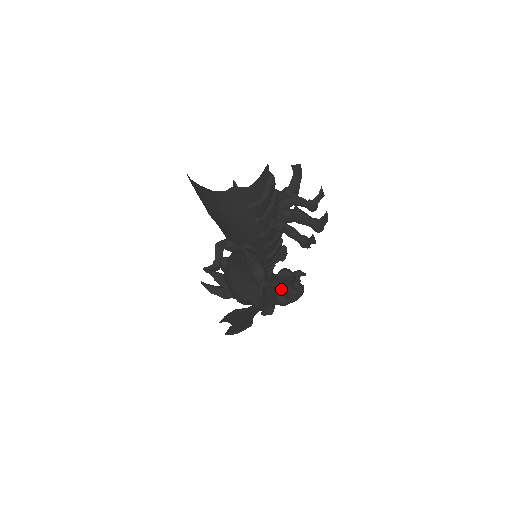
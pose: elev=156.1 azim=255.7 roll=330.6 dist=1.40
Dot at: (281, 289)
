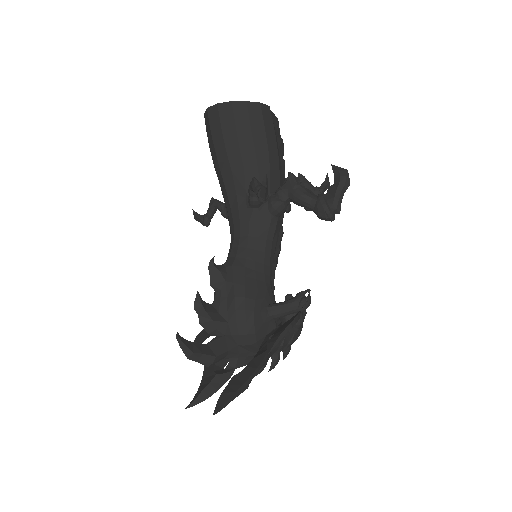
Dot at: occluded
